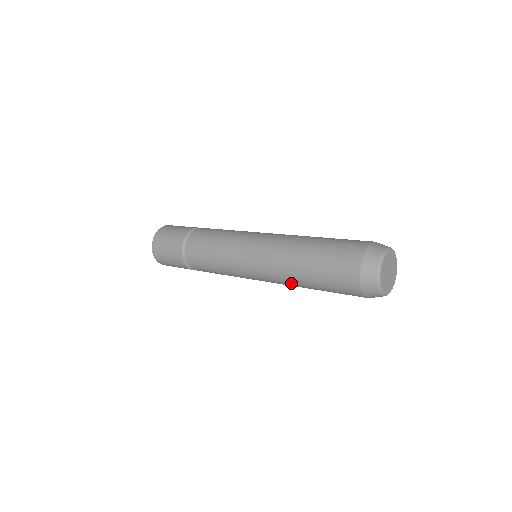
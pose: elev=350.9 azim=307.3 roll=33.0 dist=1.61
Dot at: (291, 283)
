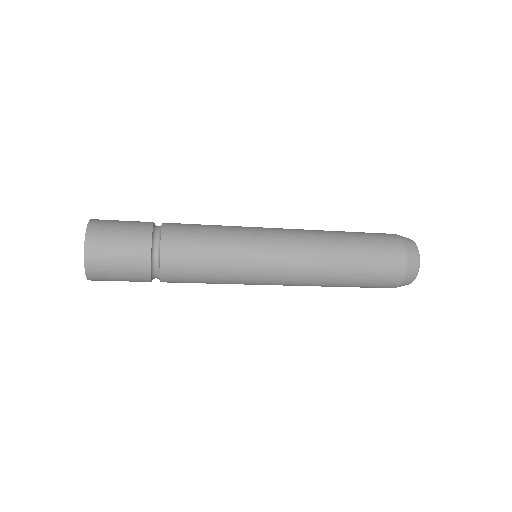
Dot at: (325, 247)
